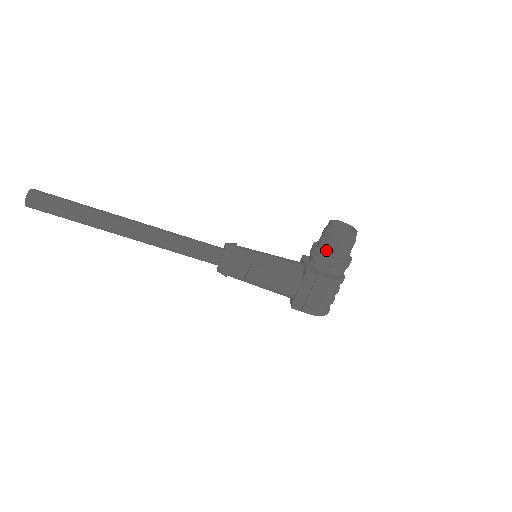
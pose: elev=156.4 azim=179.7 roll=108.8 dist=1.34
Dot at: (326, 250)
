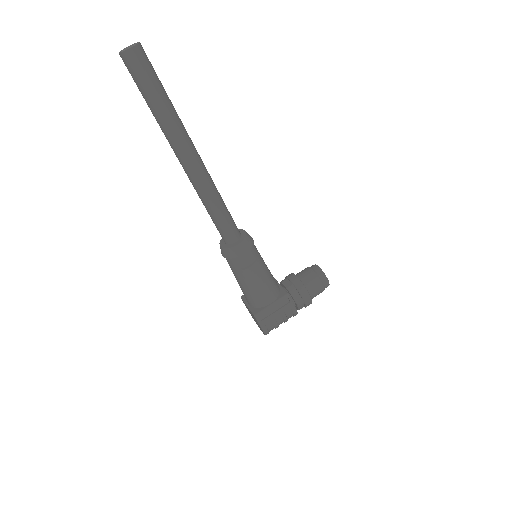
Dot at: (307, 285)
